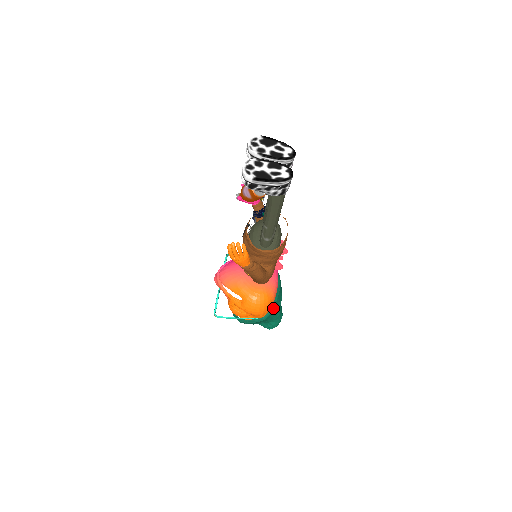
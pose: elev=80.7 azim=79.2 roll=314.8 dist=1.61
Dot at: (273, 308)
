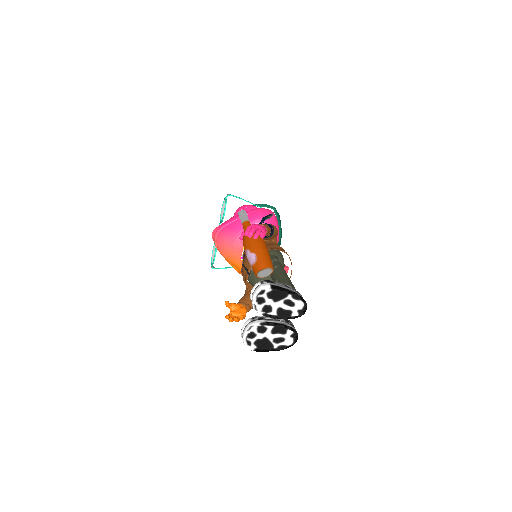
Dot at: occluded
